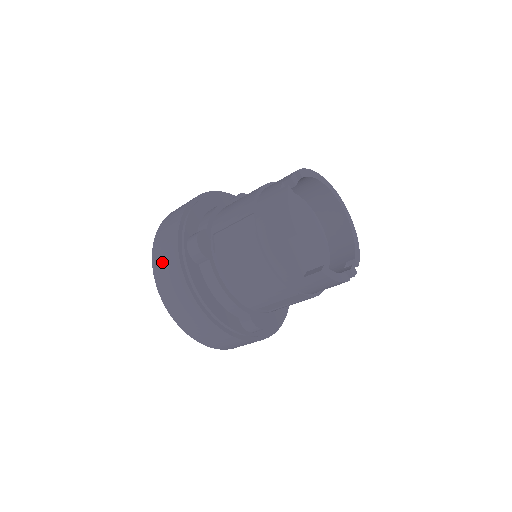
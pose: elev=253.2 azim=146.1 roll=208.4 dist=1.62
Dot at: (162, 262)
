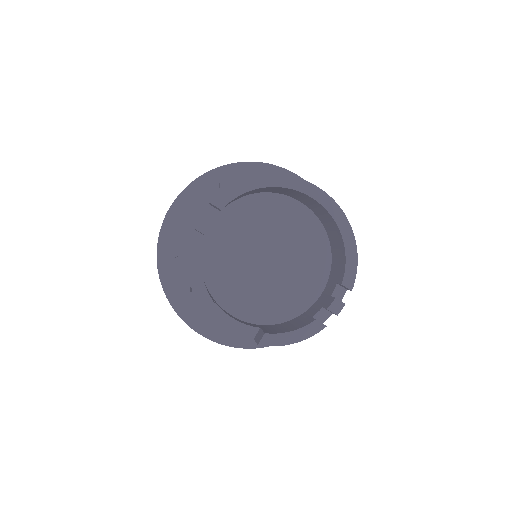
Dot at: occluded
